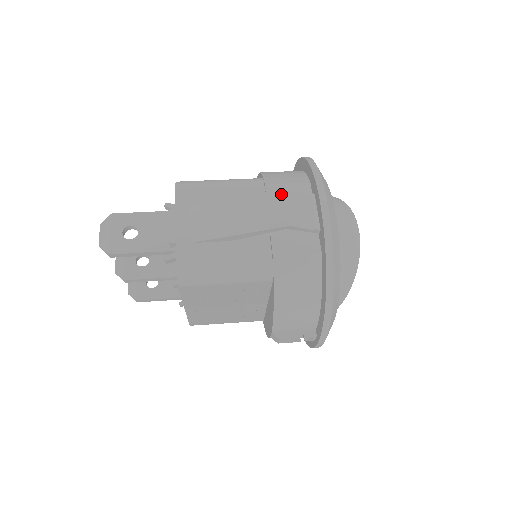
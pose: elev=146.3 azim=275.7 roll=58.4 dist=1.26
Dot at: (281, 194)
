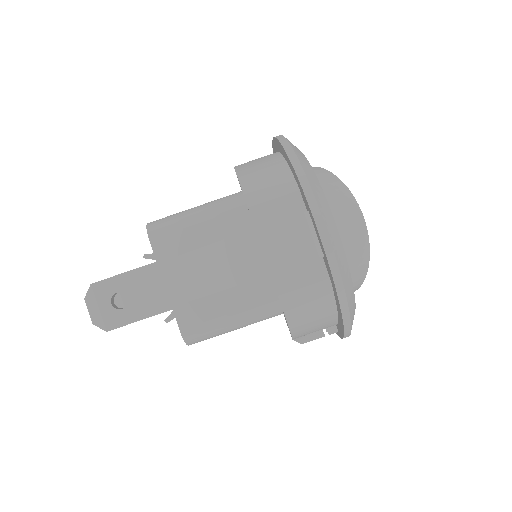
Dot at: (271, 229)
